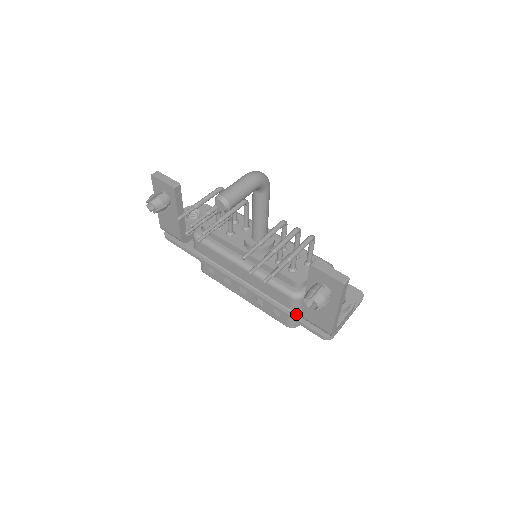
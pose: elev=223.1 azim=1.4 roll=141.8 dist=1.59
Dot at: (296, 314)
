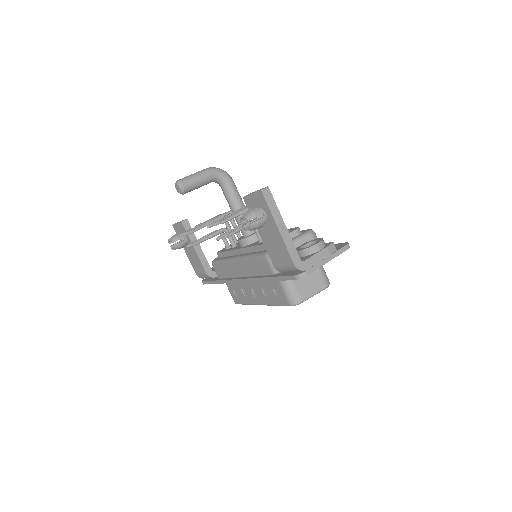
Dot at: (277, 274)
